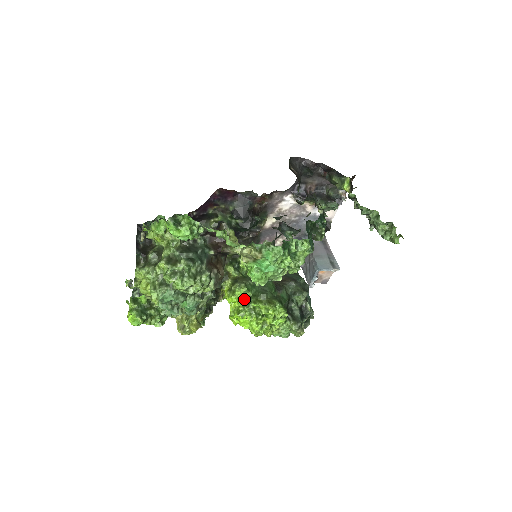
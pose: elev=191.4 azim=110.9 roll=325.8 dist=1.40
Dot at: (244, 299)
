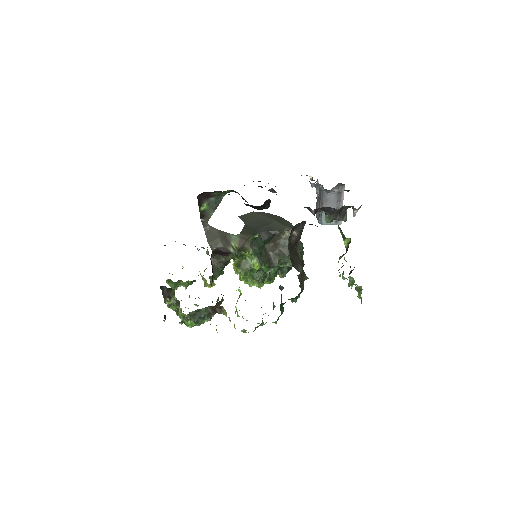
Dot at: (244, 276)
